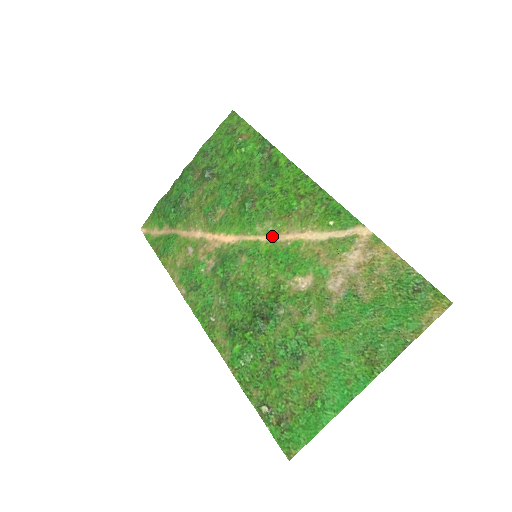
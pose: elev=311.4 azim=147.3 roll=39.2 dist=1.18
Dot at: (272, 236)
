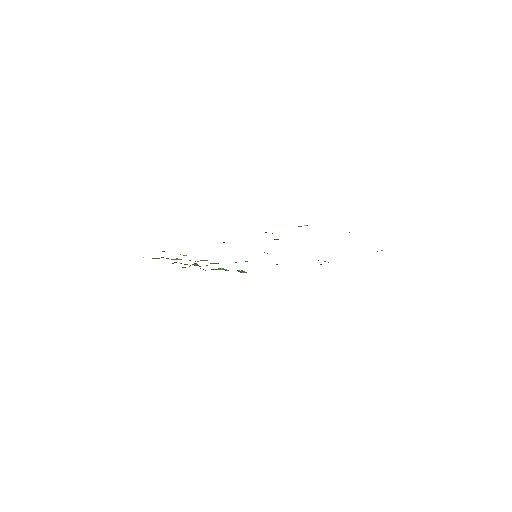
Dot at: occluded
